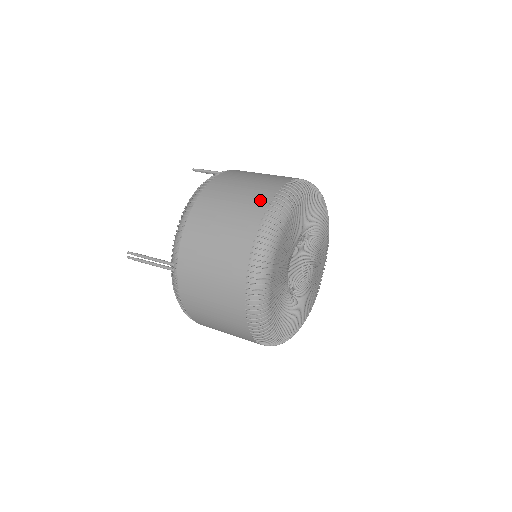
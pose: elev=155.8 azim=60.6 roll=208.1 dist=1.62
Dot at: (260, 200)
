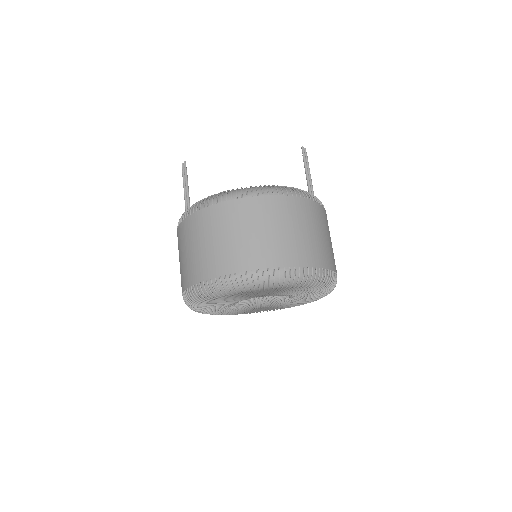
Dot at: (259, 259)
